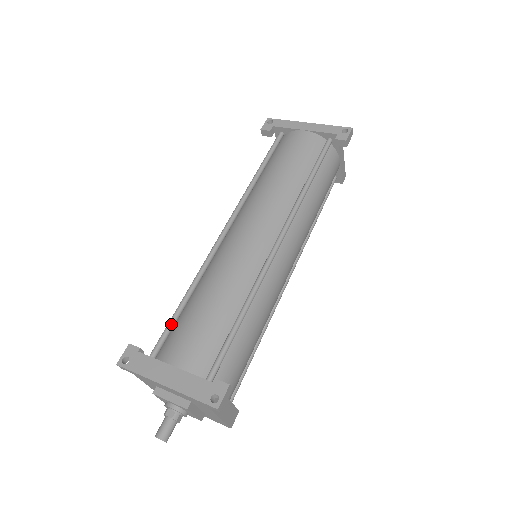
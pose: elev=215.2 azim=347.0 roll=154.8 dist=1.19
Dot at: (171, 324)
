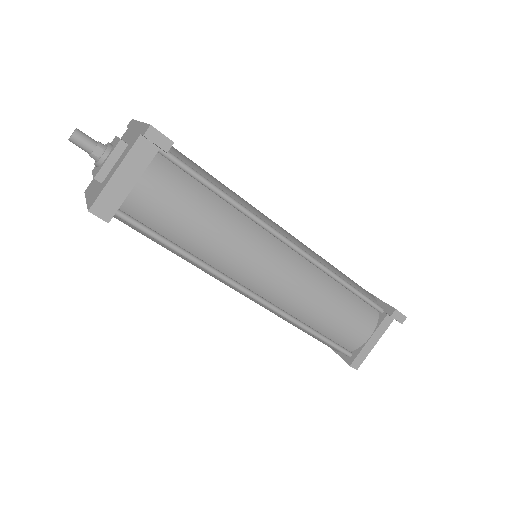
Dot at: occluded
